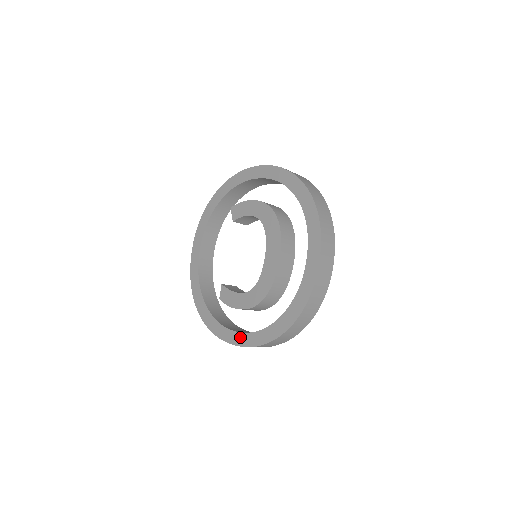
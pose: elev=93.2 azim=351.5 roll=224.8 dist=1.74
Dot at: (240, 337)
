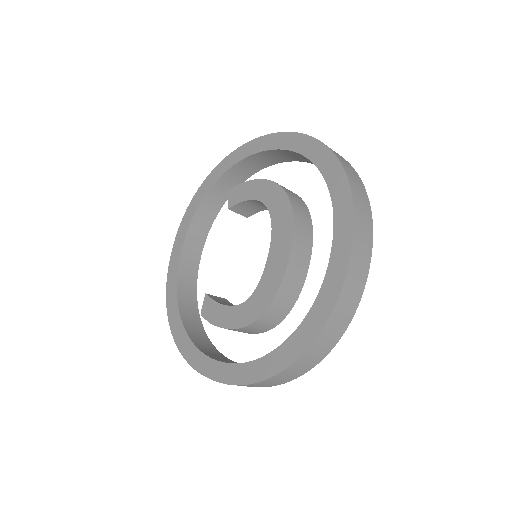
Dot at: (224, 369)
